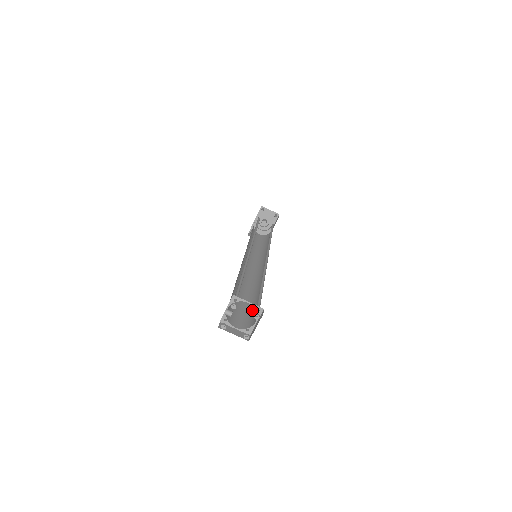
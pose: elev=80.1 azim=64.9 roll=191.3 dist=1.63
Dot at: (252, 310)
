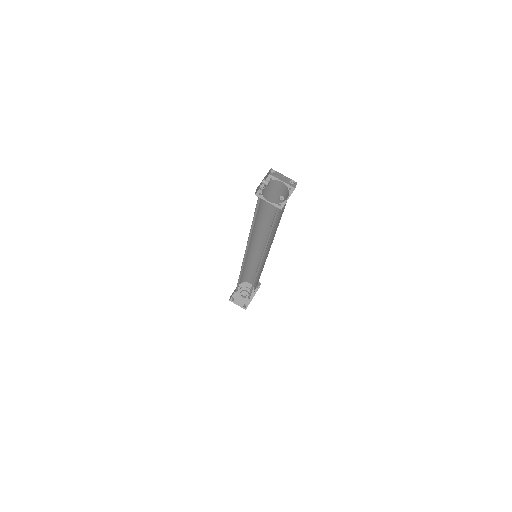
Dot at: (275, 219)
